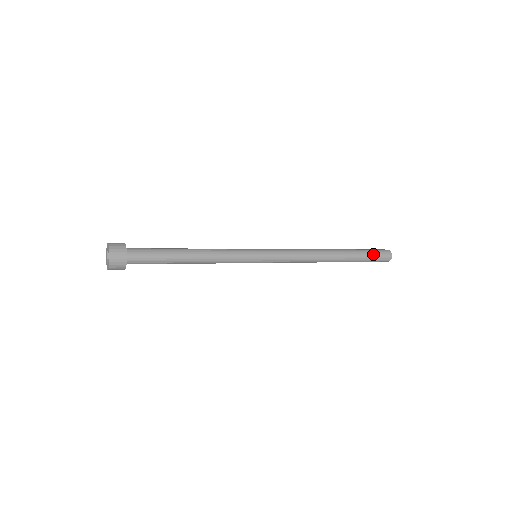
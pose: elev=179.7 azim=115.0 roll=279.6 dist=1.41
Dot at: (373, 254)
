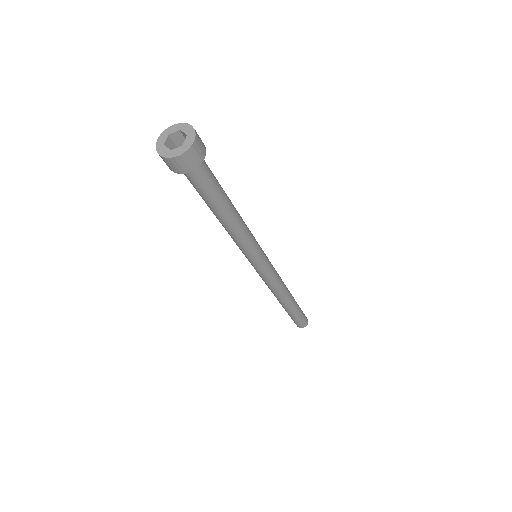
Dot at: occluded
